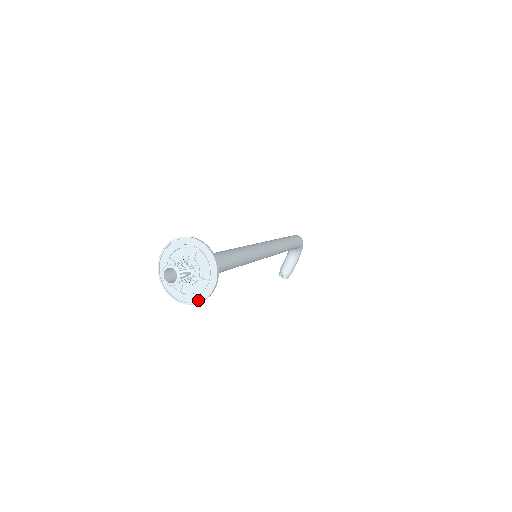
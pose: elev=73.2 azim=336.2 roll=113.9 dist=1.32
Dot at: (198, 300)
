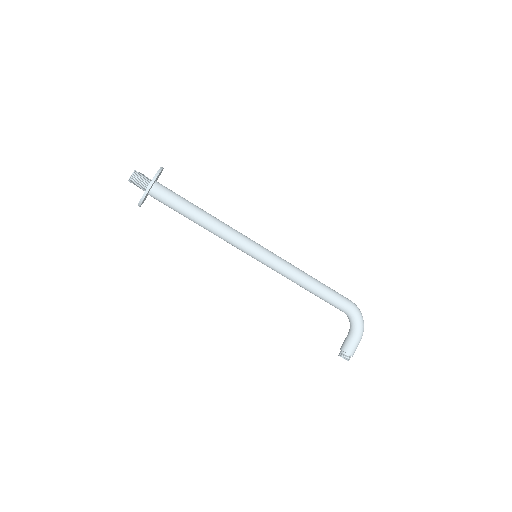
Dot at: (143, 196)
